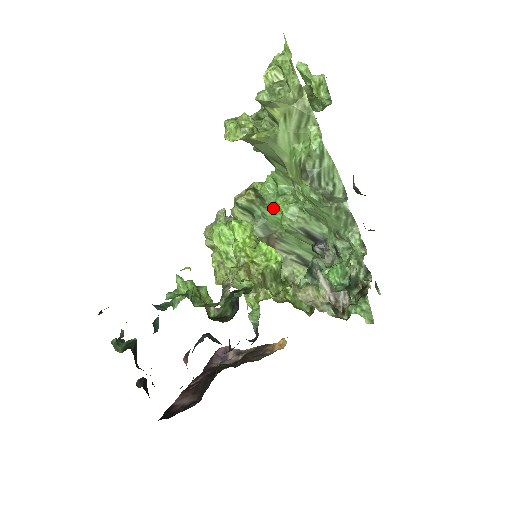
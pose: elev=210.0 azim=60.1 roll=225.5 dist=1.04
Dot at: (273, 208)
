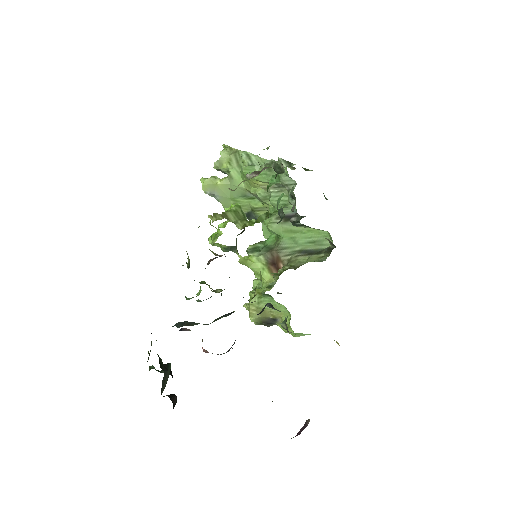
Dot at: (270, 237)
